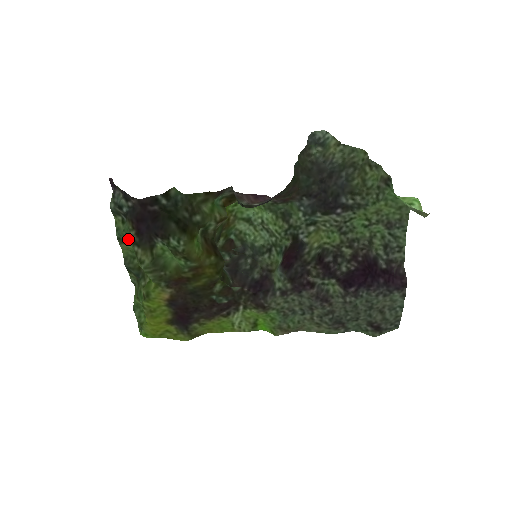
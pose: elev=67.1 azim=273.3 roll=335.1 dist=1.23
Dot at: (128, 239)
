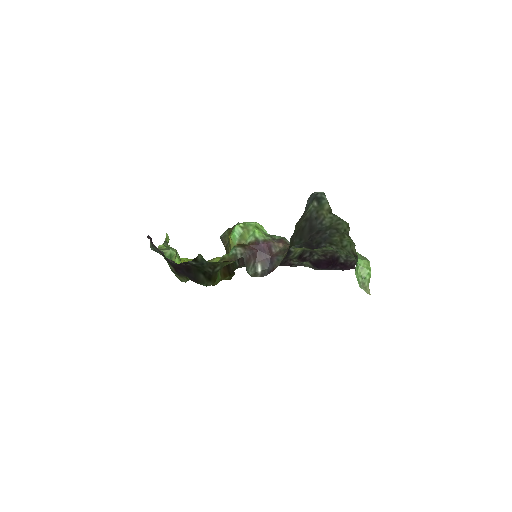
Dot at: (164, 250)
